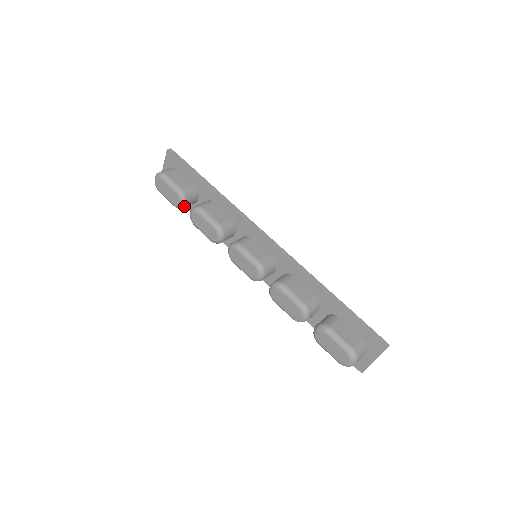
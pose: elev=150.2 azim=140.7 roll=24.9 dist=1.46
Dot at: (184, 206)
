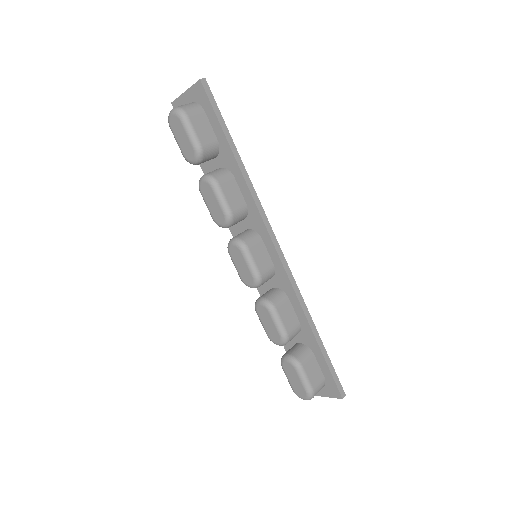
Dot at: (196, 164)
